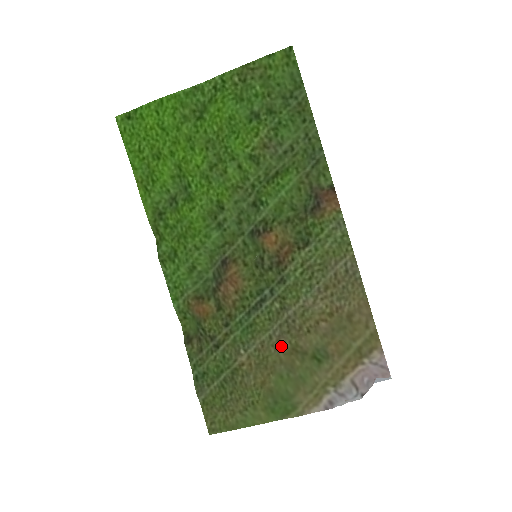
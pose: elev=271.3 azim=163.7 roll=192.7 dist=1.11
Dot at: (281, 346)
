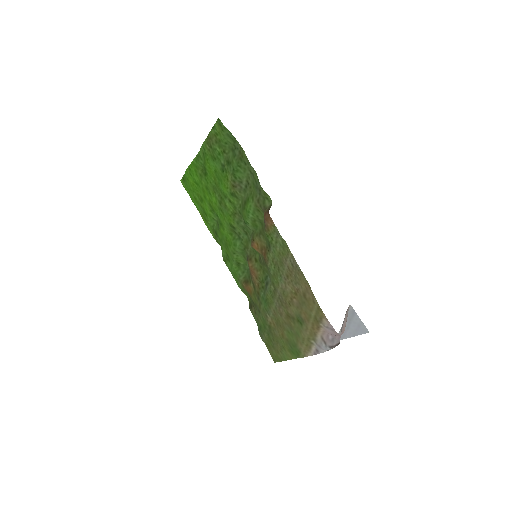
Dot at: (282, 313)
